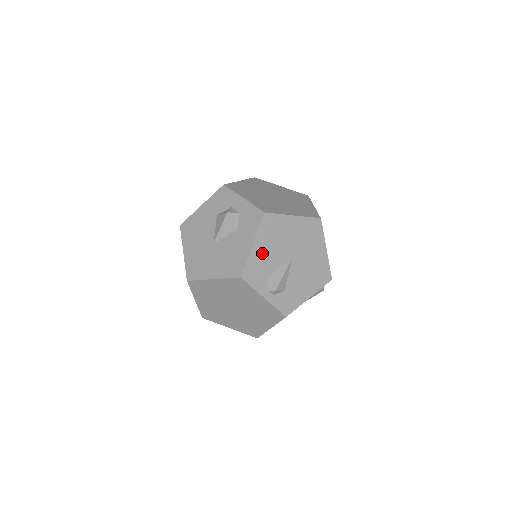
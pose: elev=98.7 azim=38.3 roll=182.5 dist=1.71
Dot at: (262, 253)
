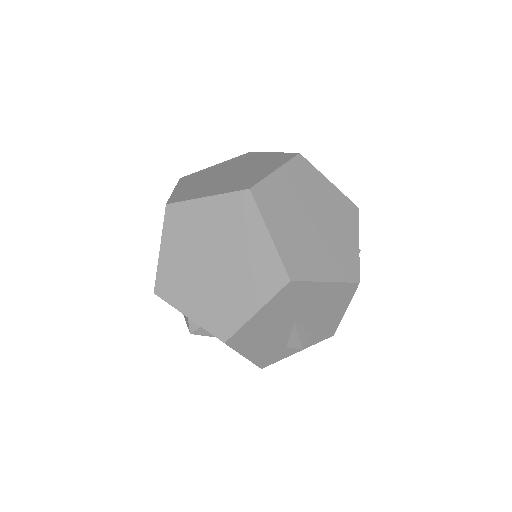
Dot at: (260, 350)
